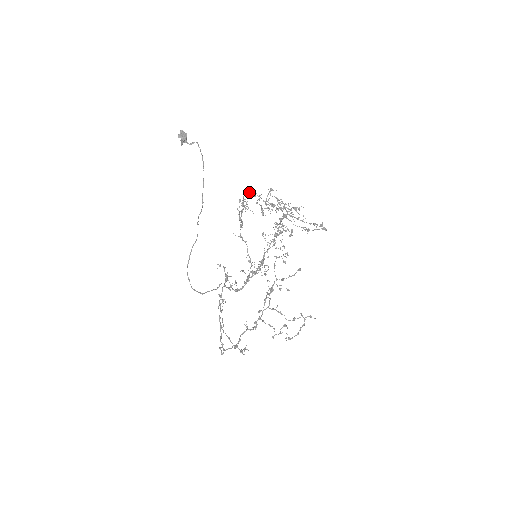
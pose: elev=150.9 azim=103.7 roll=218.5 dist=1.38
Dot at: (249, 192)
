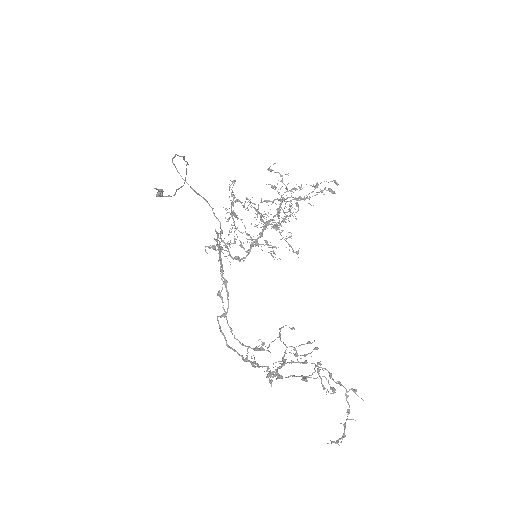
Dot at: (238, 200)
